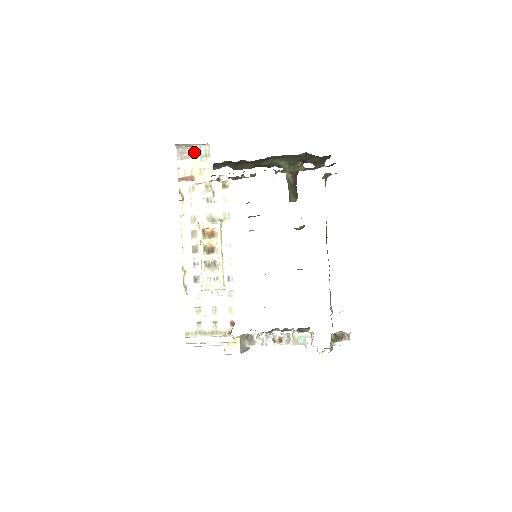
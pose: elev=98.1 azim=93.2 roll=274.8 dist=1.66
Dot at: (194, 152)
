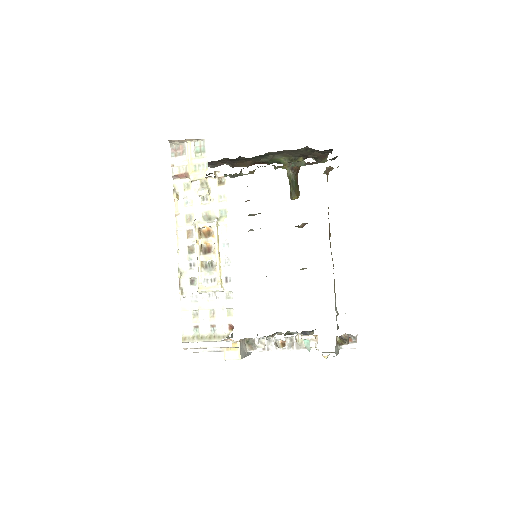
Dot at: (188, 148)
